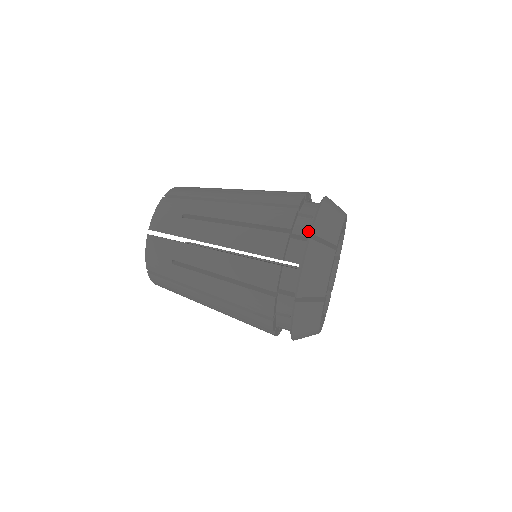
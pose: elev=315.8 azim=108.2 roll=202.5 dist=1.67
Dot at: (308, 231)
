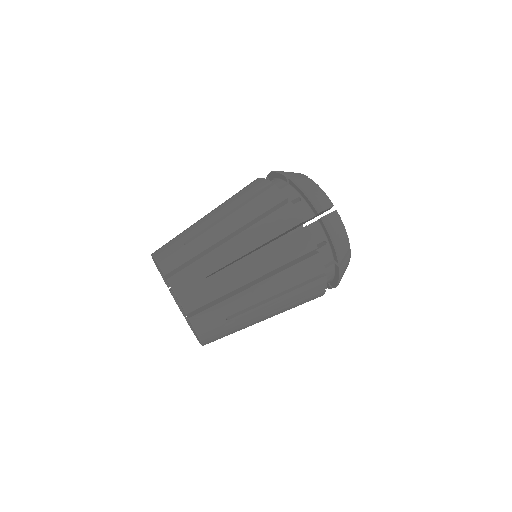
Dot at: (310, 212)
